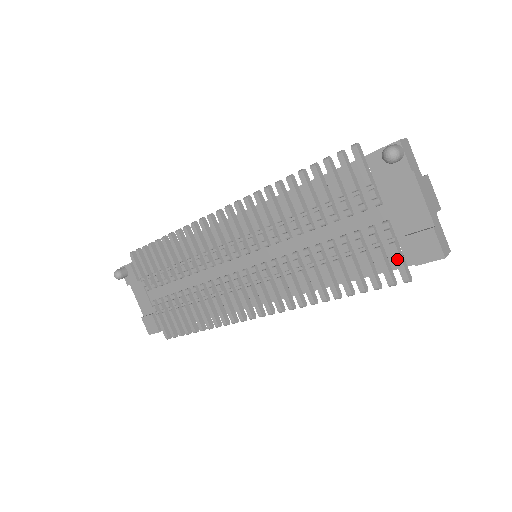
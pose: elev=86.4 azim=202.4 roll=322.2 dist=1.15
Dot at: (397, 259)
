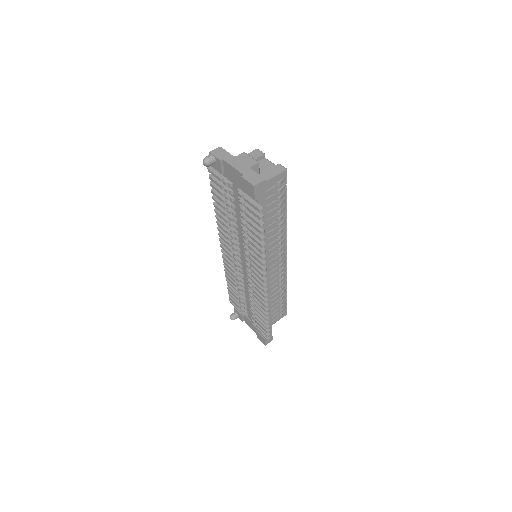
Dot at: (250, 204)
